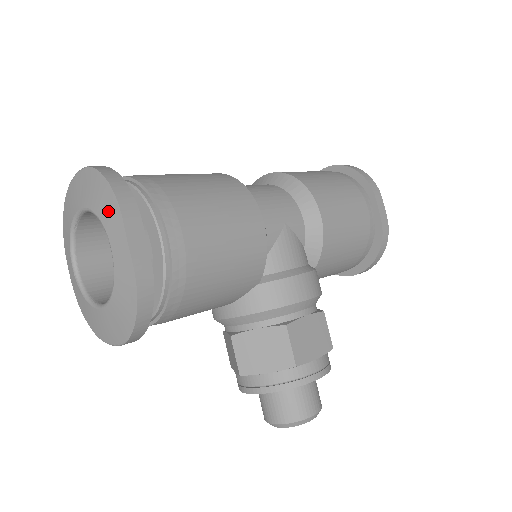
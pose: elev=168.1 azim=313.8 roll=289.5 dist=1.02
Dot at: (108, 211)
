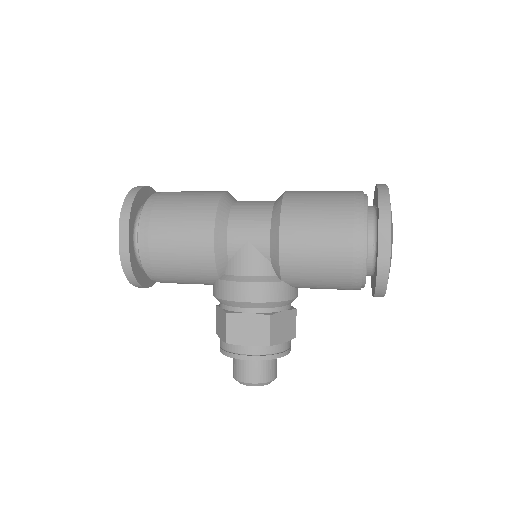
Dot at: occluded
